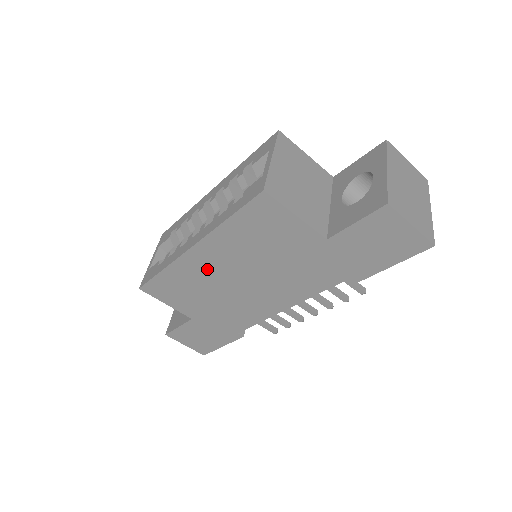
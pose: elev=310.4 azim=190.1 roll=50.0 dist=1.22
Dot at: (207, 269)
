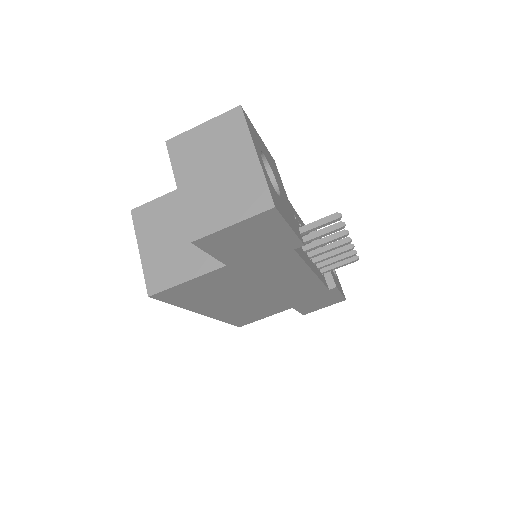
Dot at: (233, 308)
